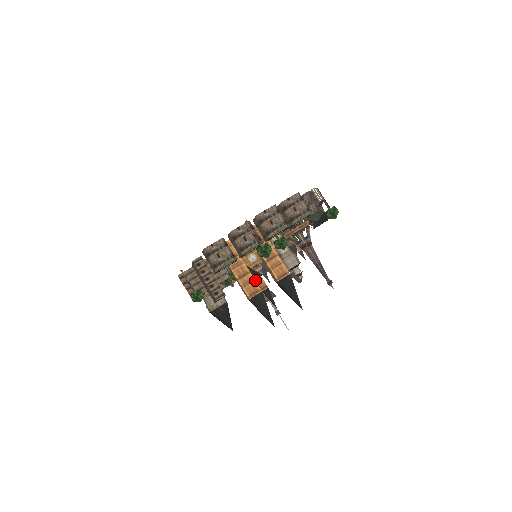
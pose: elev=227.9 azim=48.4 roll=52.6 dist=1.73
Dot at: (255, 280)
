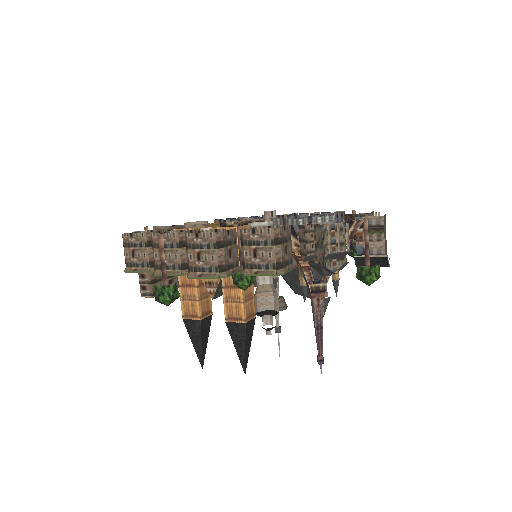
Dot at: (199, 301)
